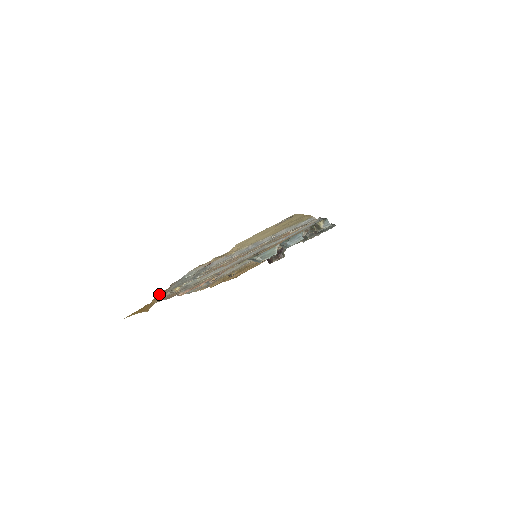
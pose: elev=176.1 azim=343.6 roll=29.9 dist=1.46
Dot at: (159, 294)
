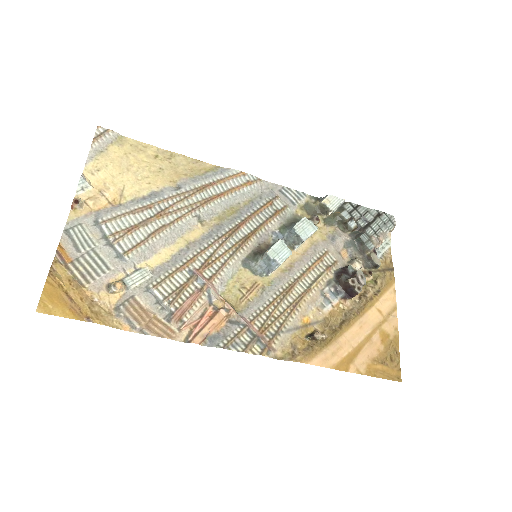
Dot at: (74, 277)
